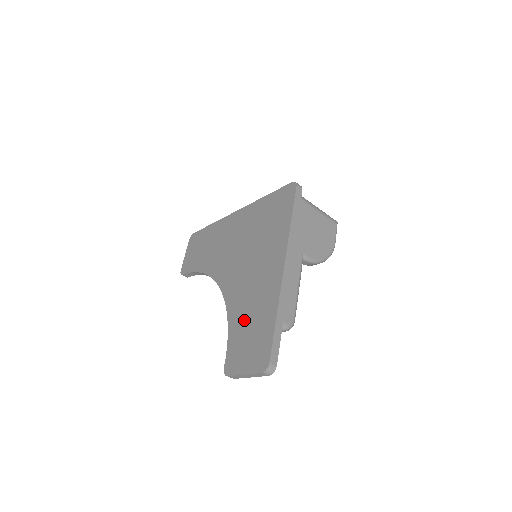
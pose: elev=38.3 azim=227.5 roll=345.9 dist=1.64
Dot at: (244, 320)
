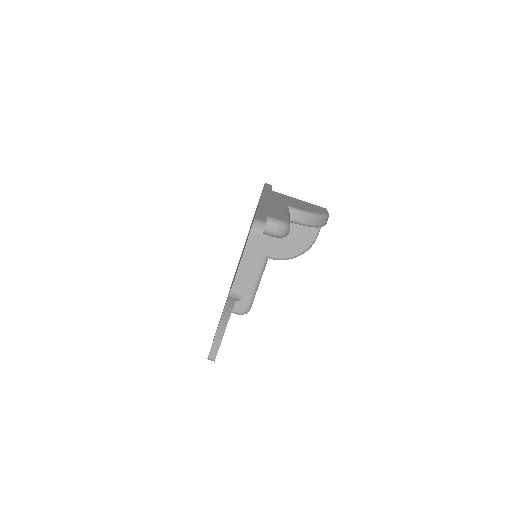
Dot at: occluded
